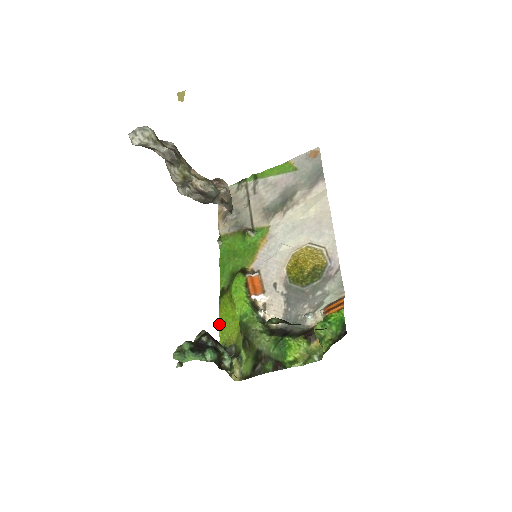
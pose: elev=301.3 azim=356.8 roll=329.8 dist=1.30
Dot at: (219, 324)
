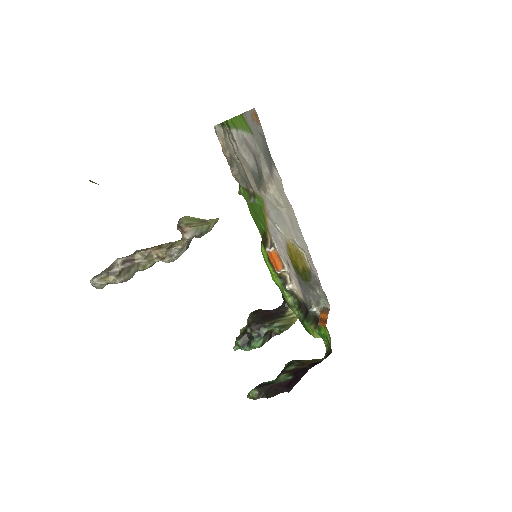
Dot at: occluded
